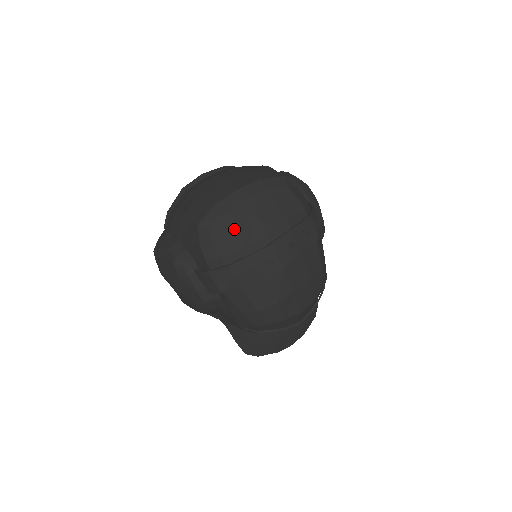
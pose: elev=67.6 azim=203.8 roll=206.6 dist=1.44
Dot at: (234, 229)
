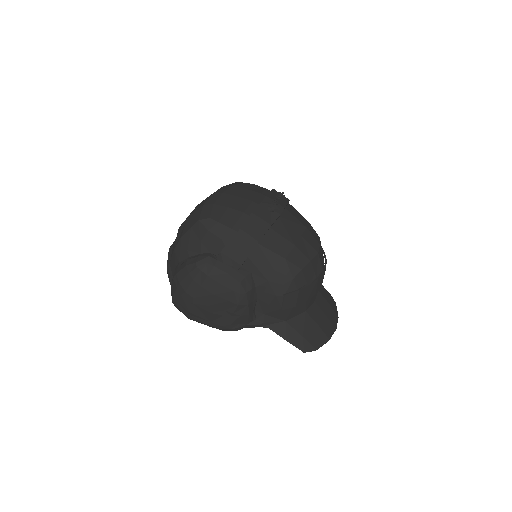
Dot at: (227, 208)
